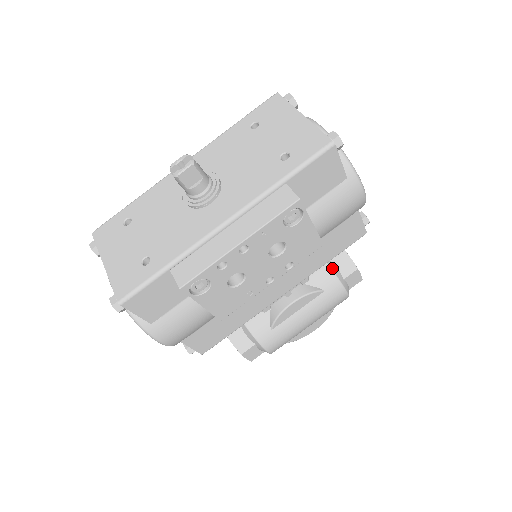
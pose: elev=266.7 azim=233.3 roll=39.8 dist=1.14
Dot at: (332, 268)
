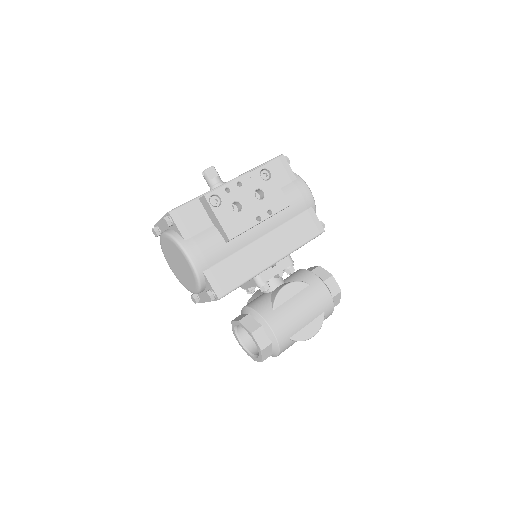
Dot at: (313, 273)
